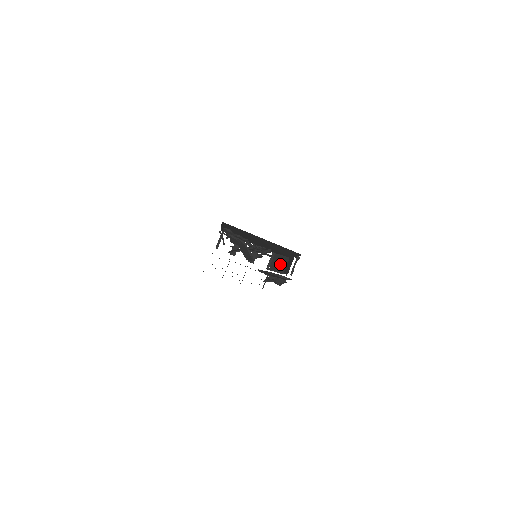
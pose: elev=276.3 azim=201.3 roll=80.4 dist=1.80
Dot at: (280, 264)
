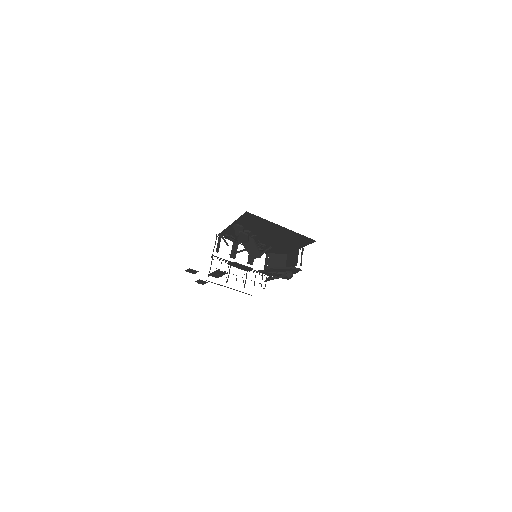
Dot at: (278, 262)
